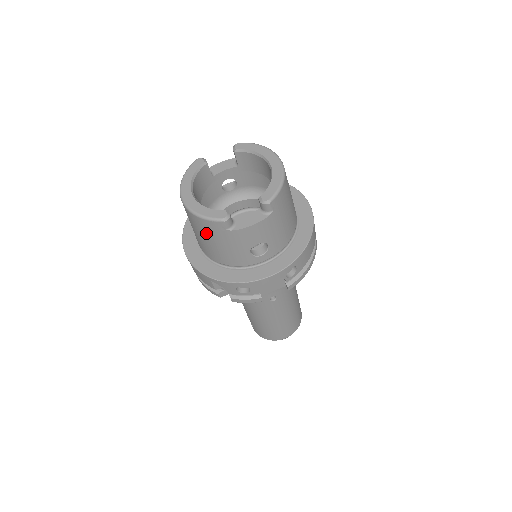
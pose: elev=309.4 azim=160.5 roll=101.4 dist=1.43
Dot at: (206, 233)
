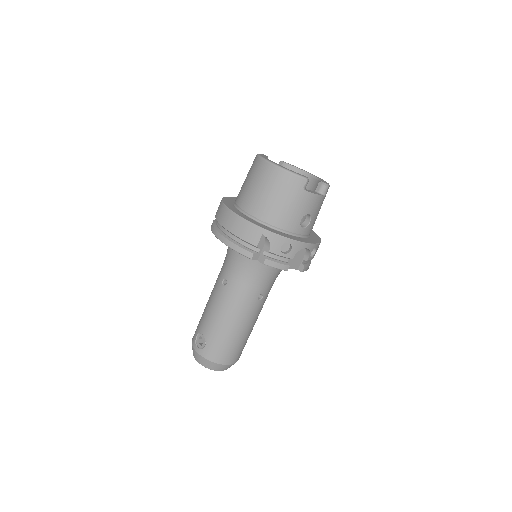
Dot at: (282, 189)
